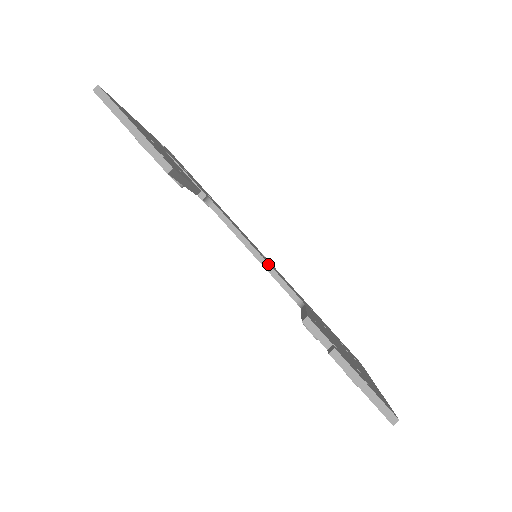
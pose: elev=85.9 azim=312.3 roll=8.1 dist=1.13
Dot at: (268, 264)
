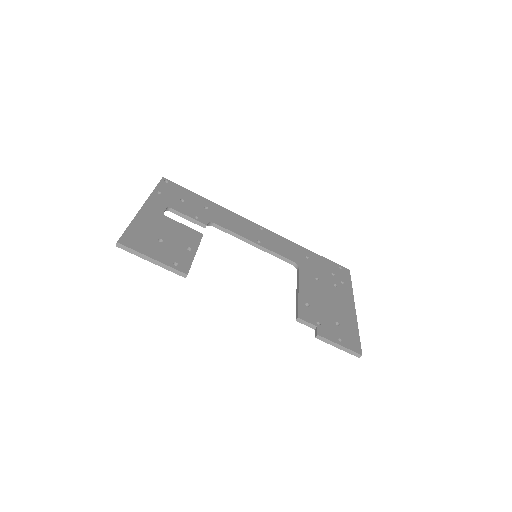
Dot at: (266, 249)
